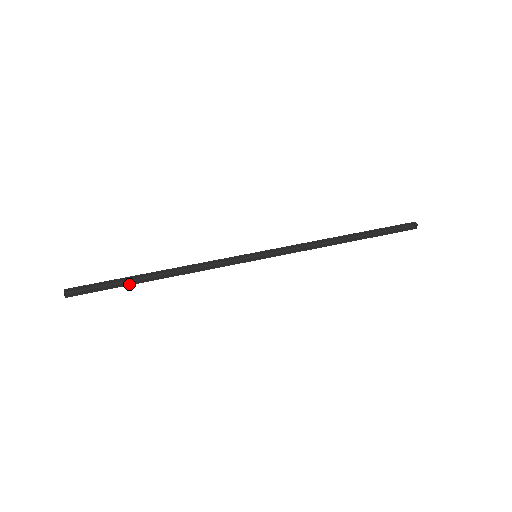
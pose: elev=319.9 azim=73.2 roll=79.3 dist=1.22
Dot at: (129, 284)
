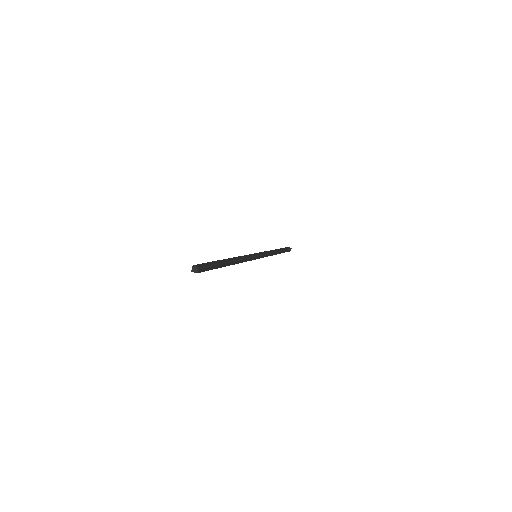
Dot at: (220, 267)
